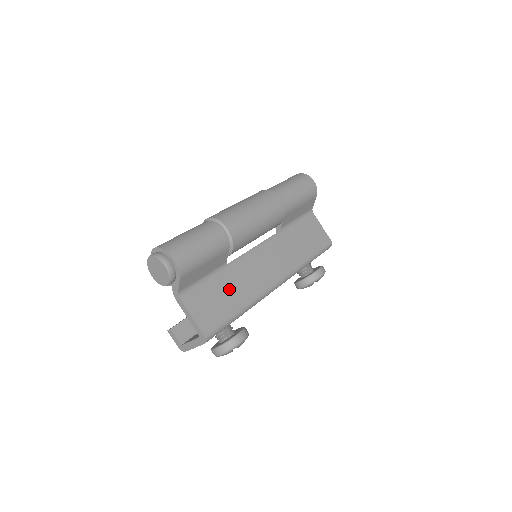
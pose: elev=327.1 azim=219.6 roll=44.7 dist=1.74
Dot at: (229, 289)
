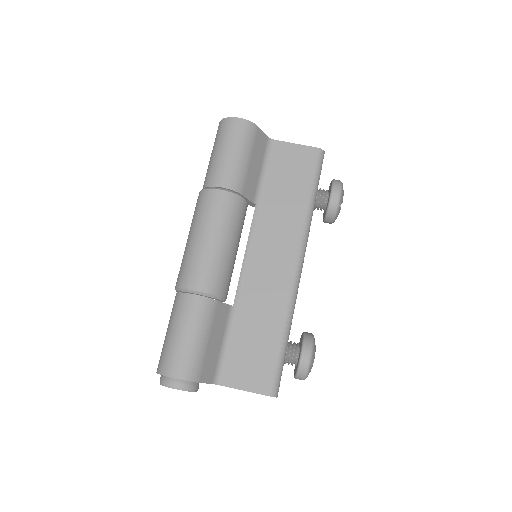
Dot at: (255, 327)
